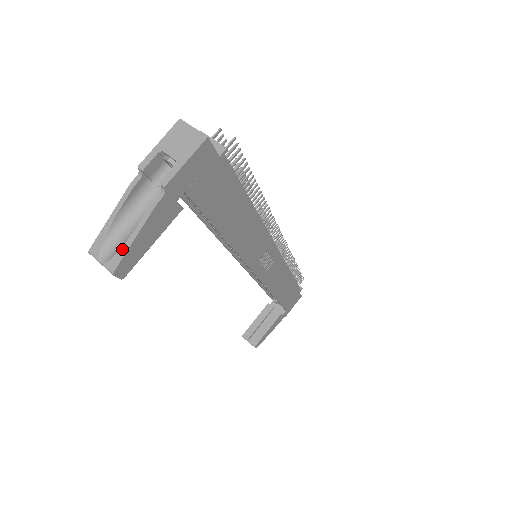
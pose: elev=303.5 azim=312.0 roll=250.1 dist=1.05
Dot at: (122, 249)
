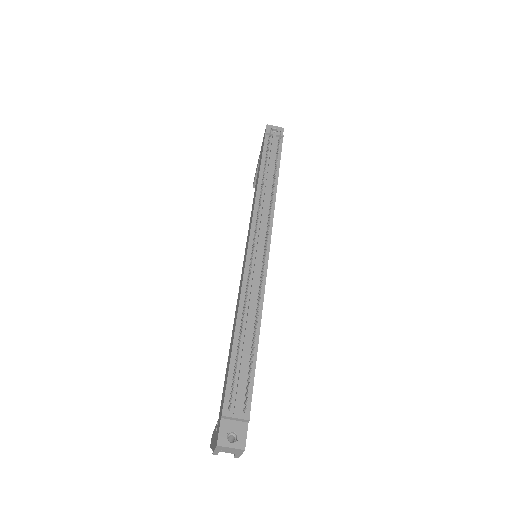
Dot at: occluded
